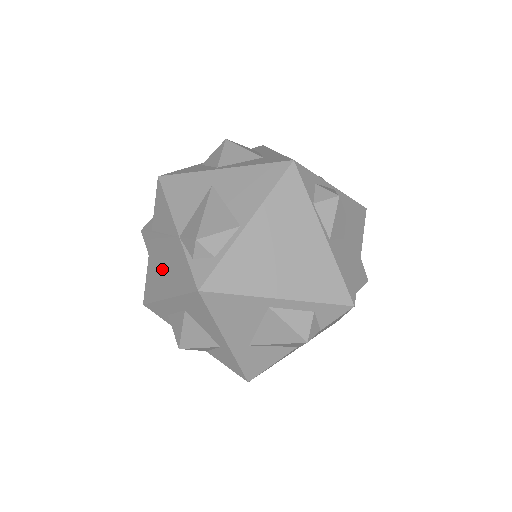
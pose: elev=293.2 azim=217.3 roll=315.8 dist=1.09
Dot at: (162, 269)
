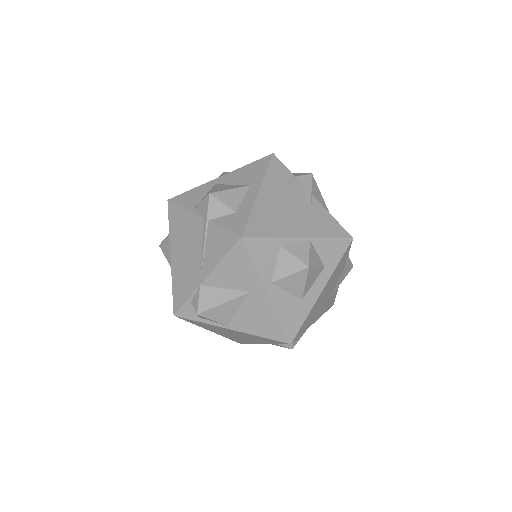
Dot at: (185, 247)
